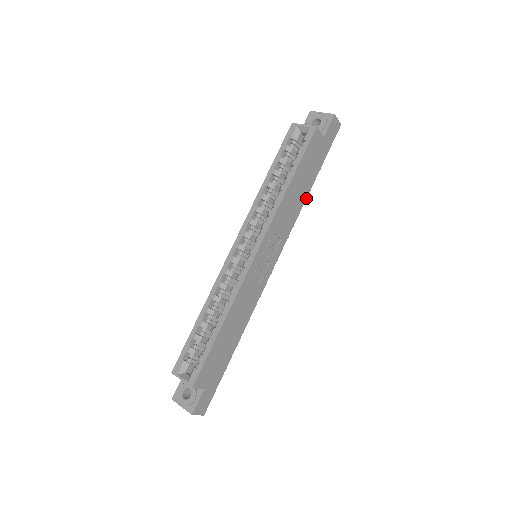
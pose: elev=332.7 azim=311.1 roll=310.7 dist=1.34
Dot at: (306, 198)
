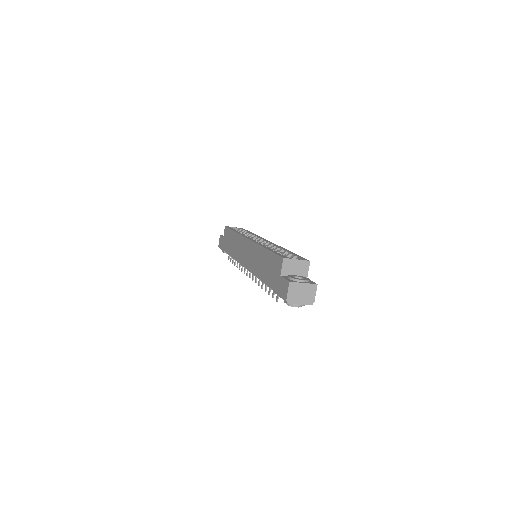
Dot at: occluded
